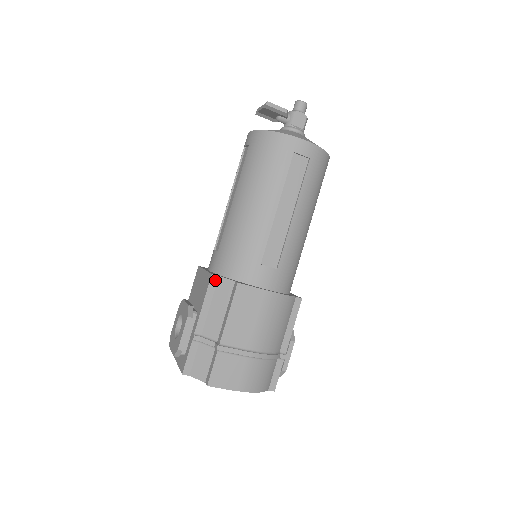
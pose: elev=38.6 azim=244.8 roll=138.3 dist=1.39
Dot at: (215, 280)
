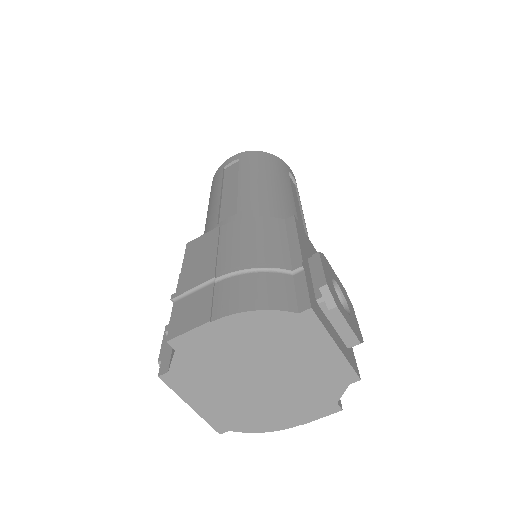
Dot at: occluded
